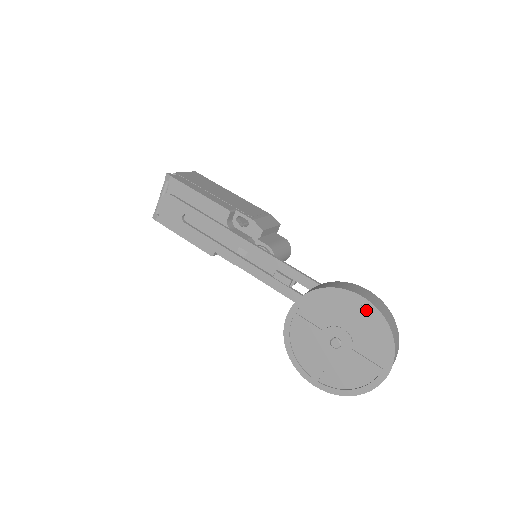
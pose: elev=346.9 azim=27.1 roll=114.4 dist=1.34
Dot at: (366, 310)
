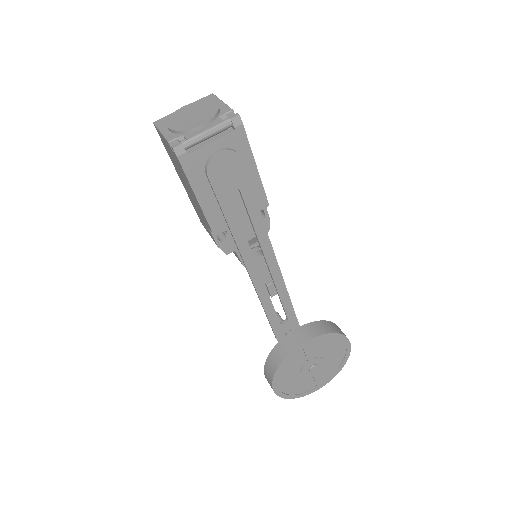
Dot at: (344, 351)
